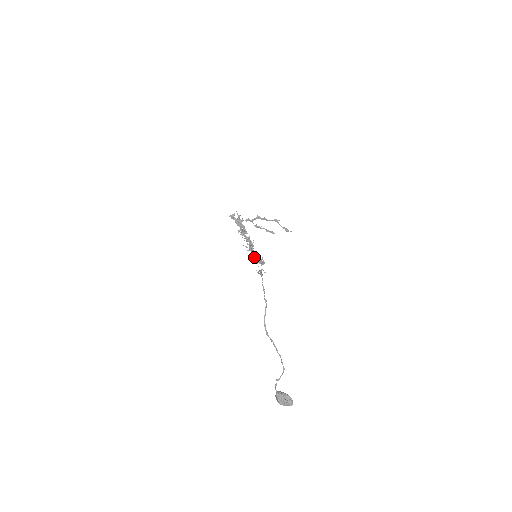
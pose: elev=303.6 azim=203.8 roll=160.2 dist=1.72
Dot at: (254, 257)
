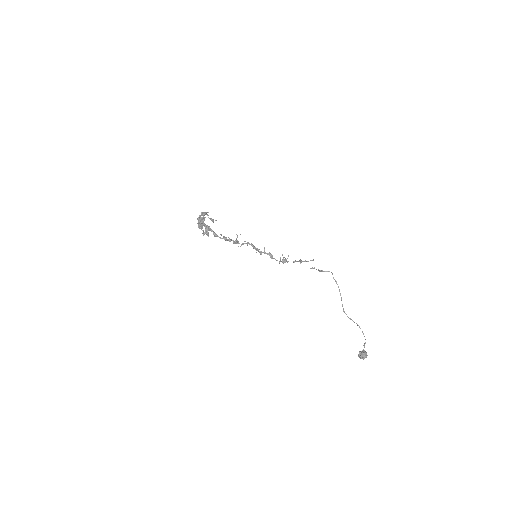
Dot at: (285, 258)
